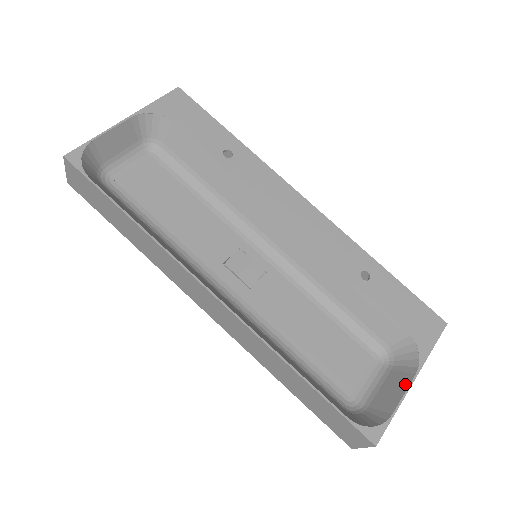
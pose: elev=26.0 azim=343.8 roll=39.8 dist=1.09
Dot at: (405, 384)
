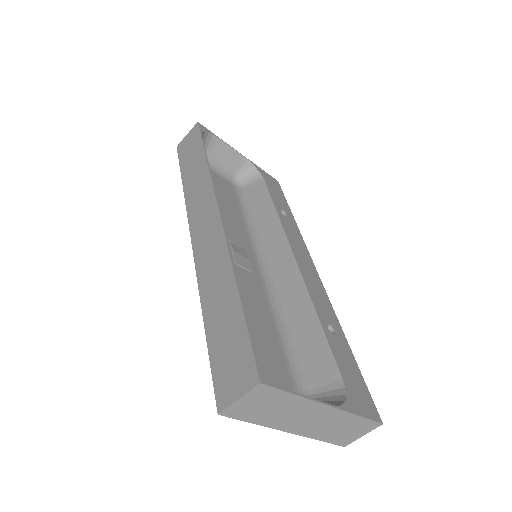
Dot at: (318, 400)
